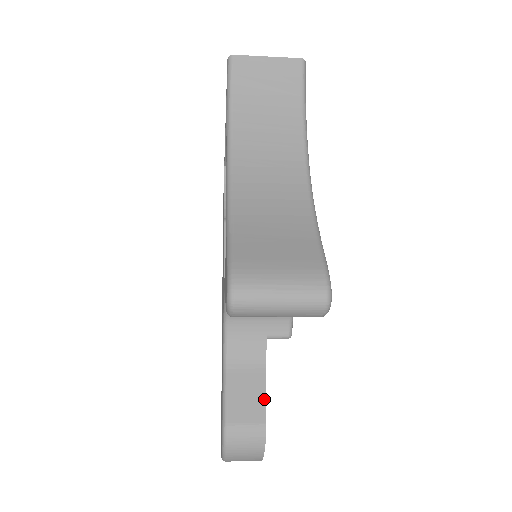
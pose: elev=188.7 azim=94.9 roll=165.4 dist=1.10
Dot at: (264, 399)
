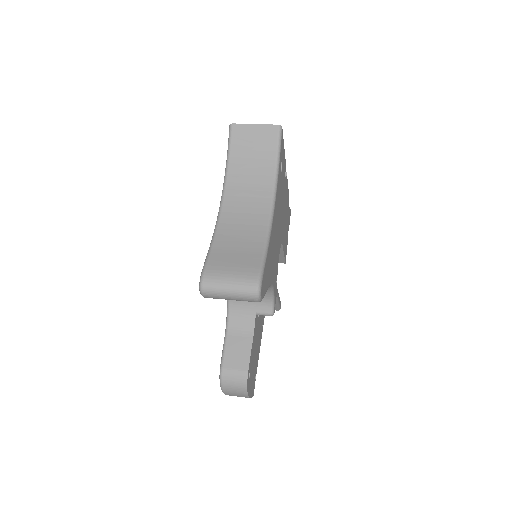
Dot at: (249, 355)
